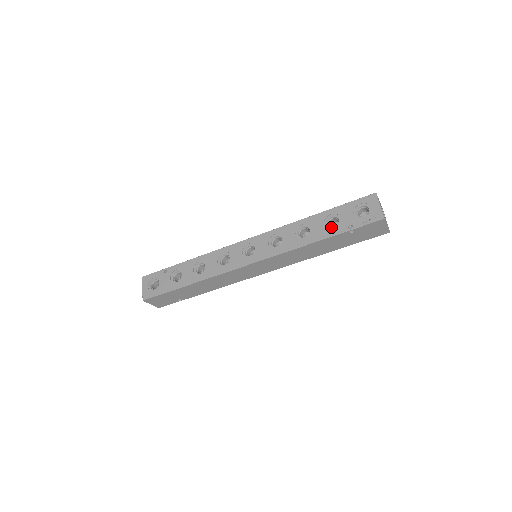
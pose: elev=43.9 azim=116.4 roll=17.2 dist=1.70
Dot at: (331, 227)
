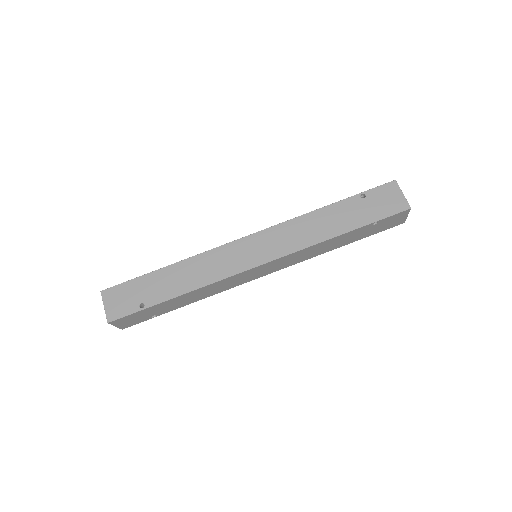
Dot at: occluded
